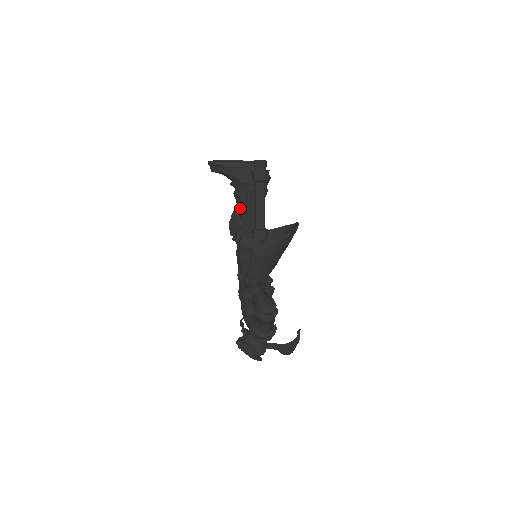
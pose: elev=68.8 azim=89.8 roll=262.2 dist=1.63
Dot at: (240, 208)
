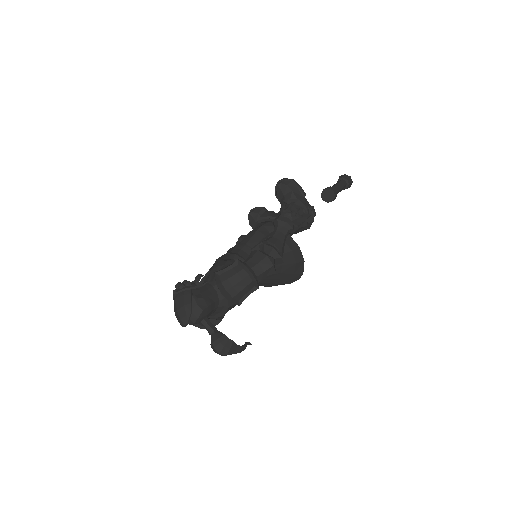
Dot at: occluded
